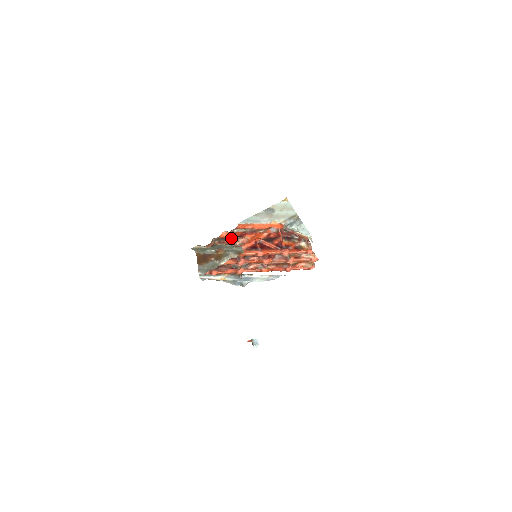
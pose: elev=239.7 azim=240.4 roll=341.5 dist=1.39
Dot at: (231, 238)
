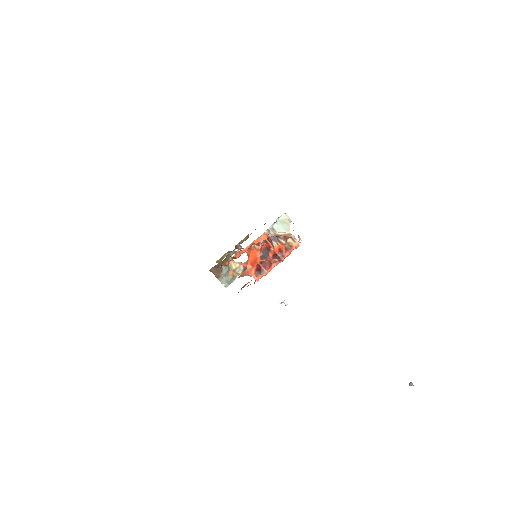
Dot at: occluded
